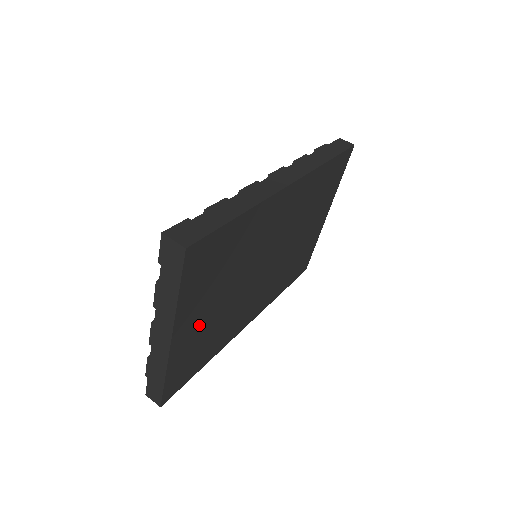
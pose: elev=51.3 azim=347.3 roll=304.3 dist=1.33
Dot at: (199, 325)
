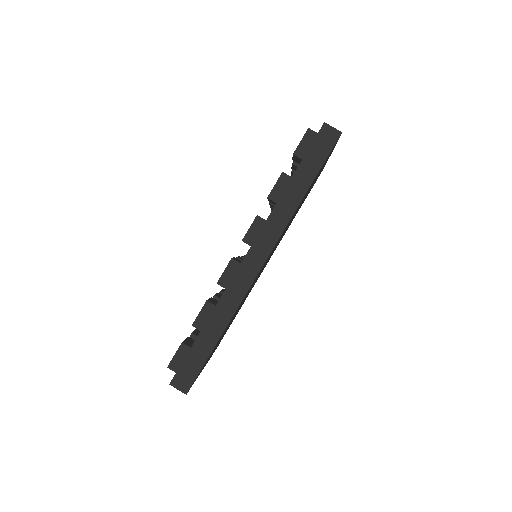
Dot at: occluded
